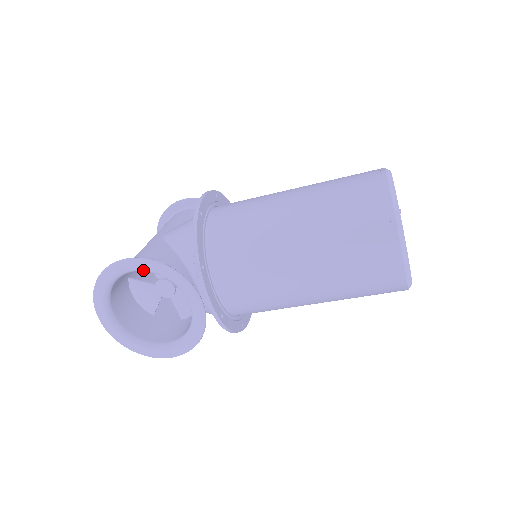
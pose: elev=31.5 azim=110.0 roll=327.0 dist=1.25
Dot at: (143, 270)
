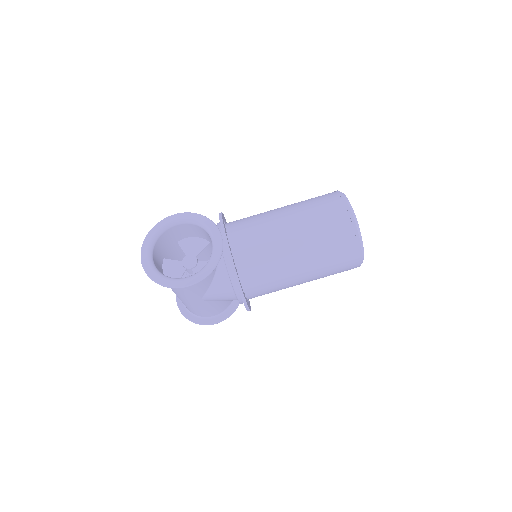
Dot at: (185, 220)
